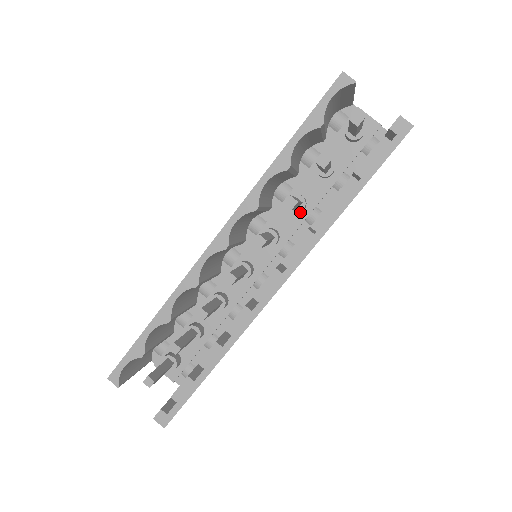
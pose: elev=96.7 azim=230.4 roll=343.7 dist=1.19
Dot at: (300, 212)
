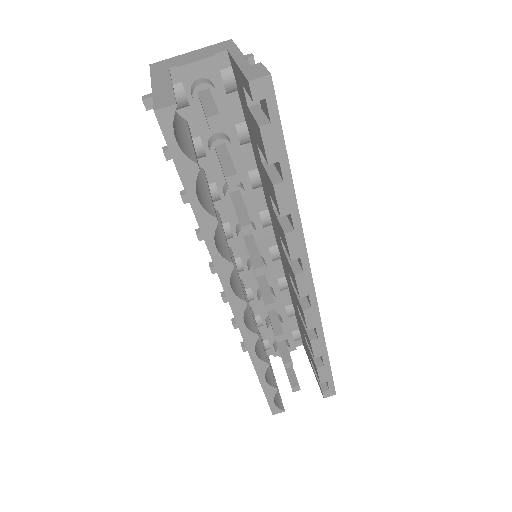
Dot at: occluded
